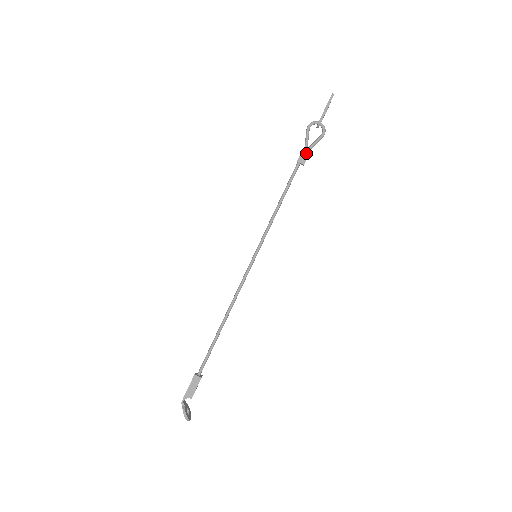
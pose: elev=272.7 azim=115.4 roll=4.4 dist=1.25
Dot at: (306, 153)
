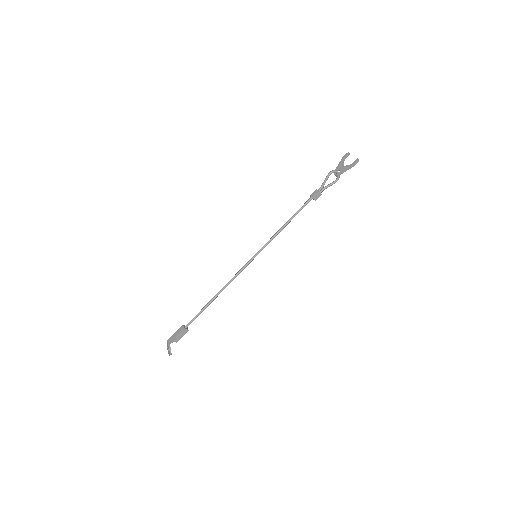
Dot at: (320, 193)
